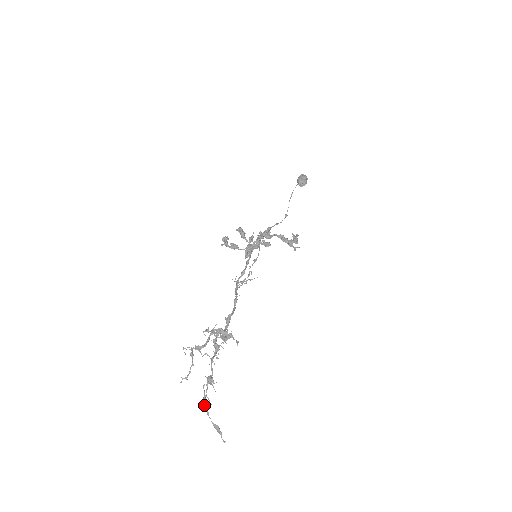
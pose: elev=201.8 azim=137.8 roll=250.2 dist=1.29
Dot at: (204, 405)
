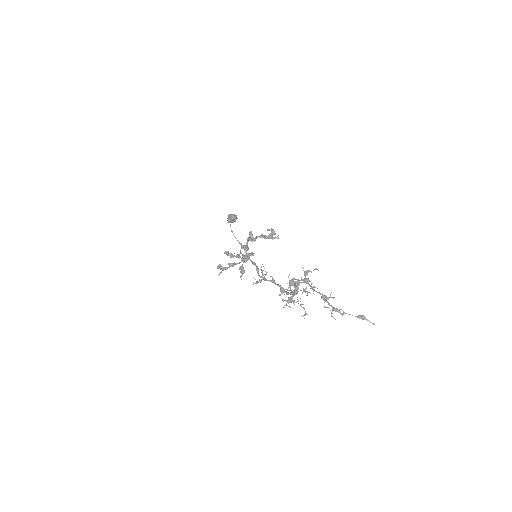
Dot at: (335, 319)
